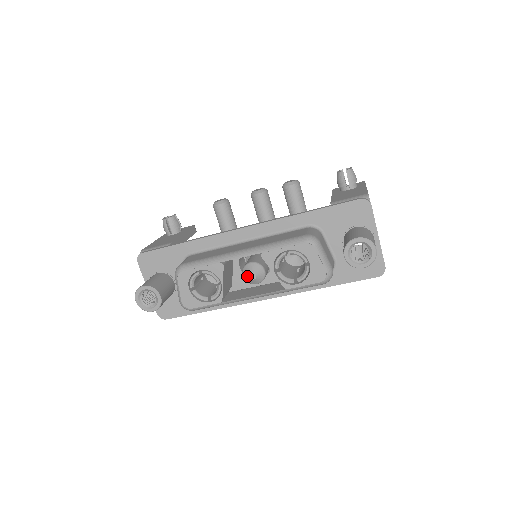
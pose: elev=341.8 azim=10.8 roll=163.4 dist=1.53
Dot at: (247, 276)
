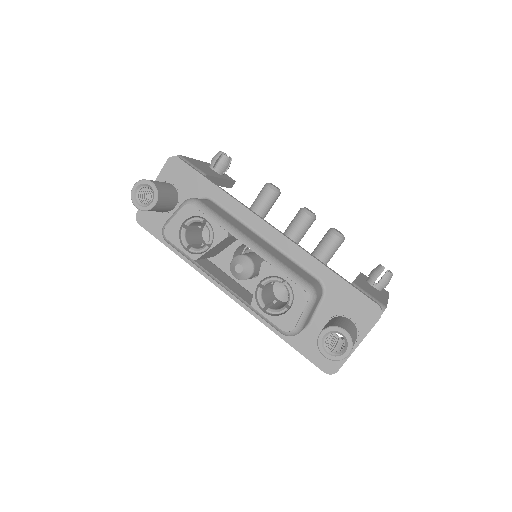
Dot at: (235, 264)
